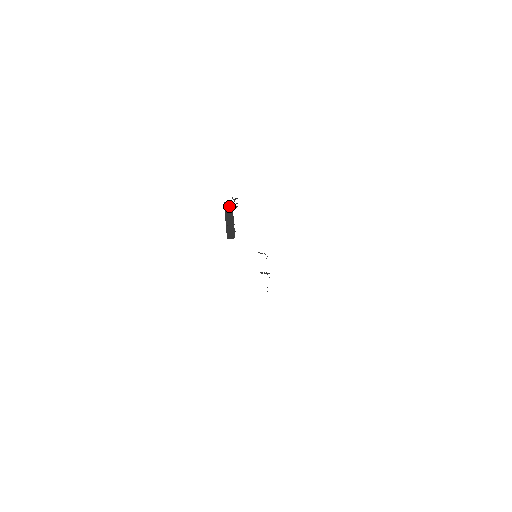
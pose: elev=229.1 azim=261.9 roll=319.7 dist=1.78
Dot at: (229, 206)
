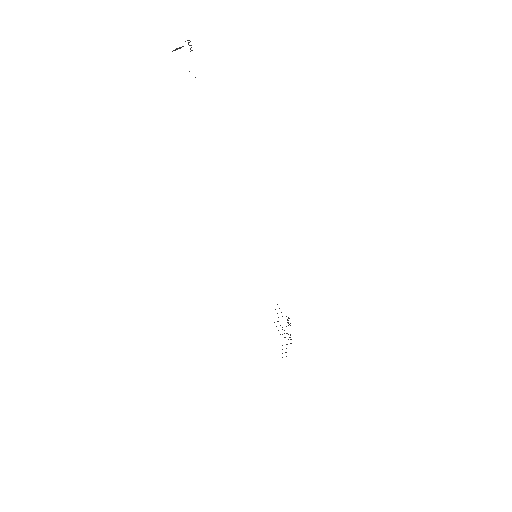
Dot at: occluded
